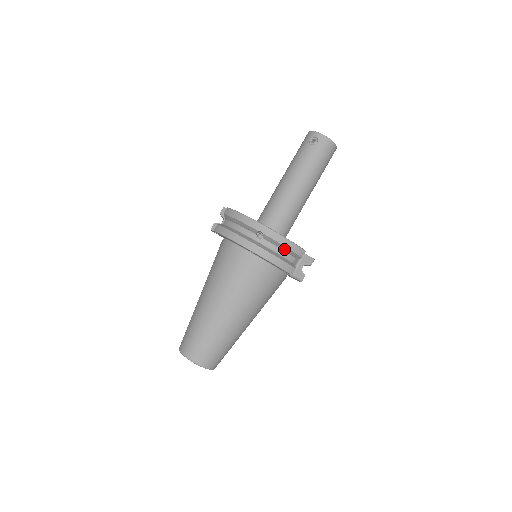
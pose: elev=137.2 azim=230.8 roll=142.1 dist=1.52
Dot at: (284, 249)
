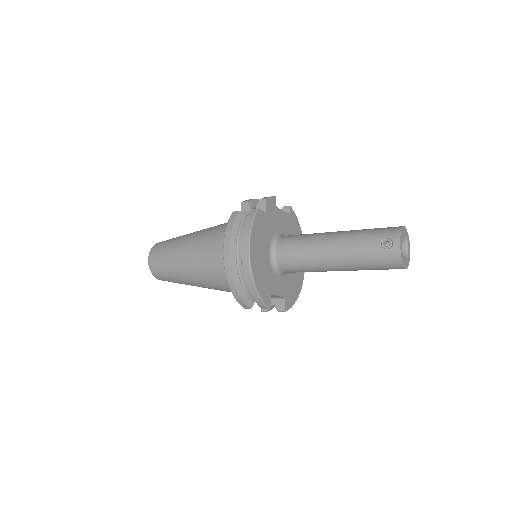
Dot at: occluded
